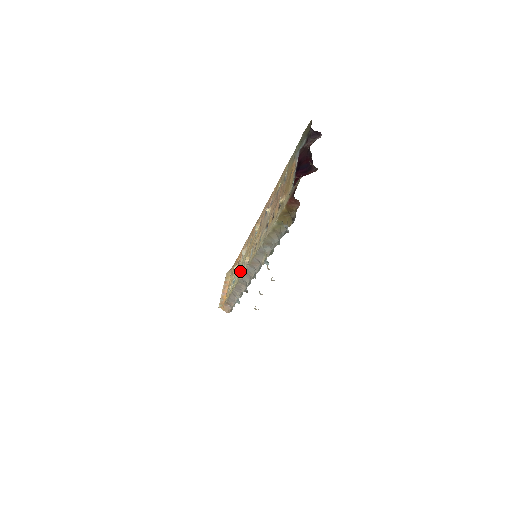
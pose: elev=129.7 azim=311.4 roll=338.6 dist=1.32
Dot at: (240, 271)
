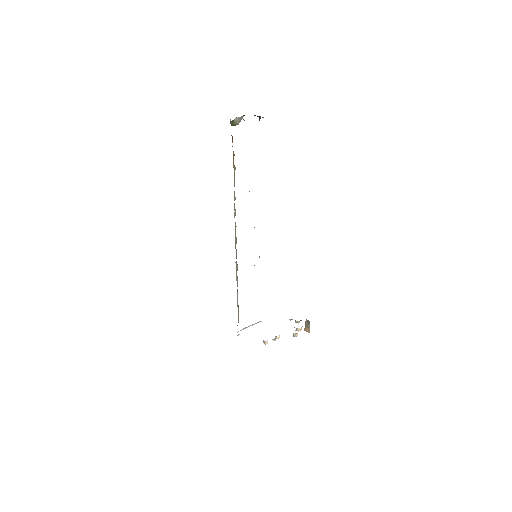
Dot at: occluded
